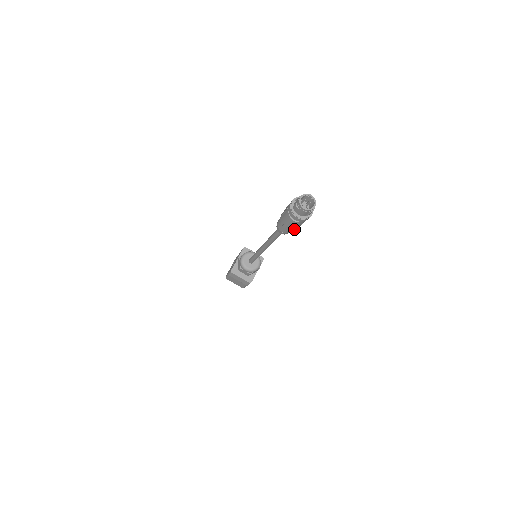
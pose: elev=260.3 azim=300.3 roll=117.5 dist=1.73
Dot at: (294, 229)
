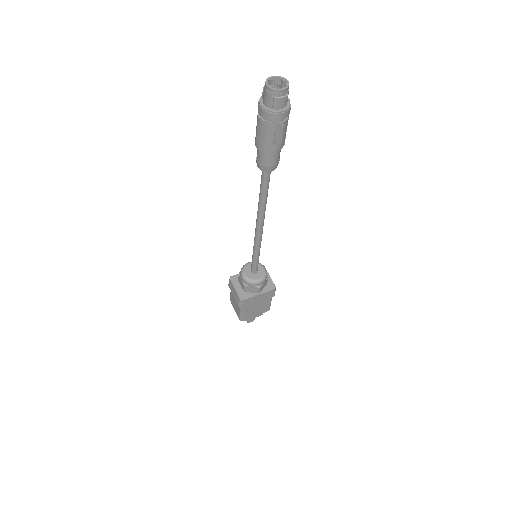
Dot at: (265, 149)
